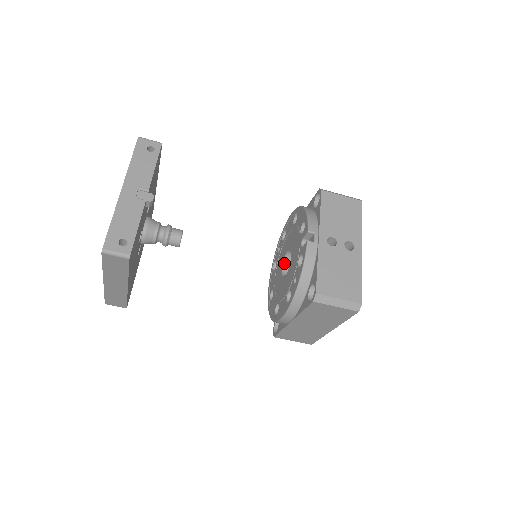
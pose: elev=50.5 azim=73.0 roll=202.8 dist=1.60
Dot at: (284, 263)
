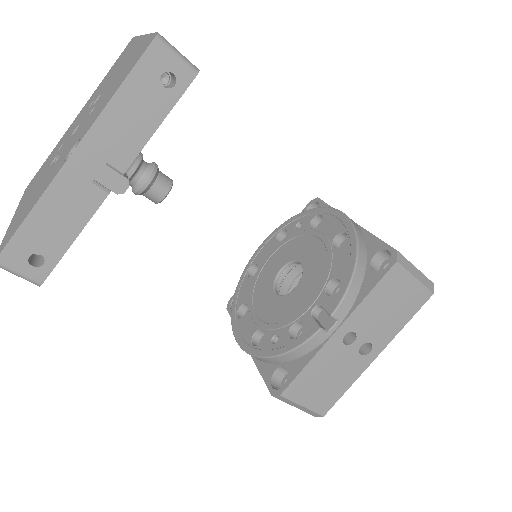
Dot at: (288, 264)
